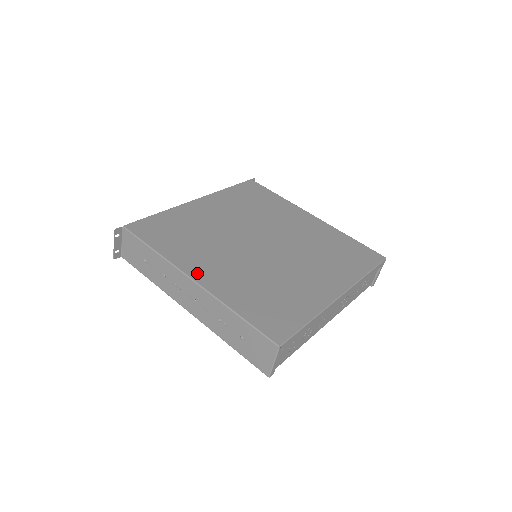
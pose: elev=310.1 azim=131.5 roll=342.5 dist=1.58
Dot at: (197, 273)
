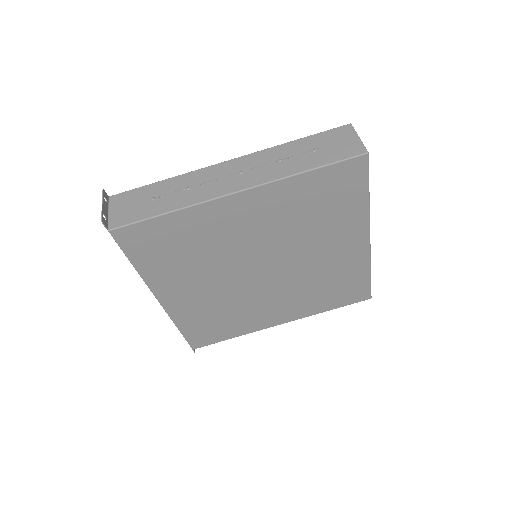
Dot at: (276, 322)
